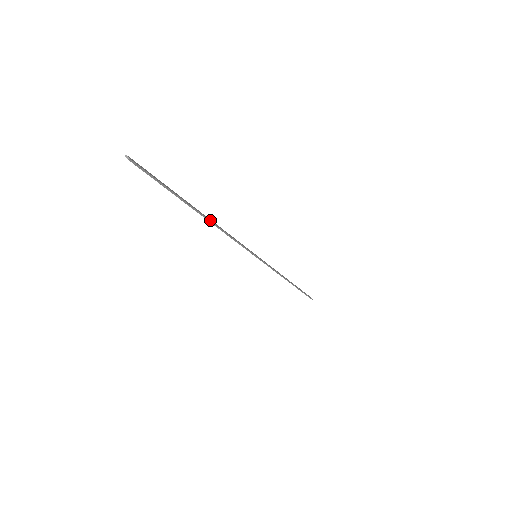
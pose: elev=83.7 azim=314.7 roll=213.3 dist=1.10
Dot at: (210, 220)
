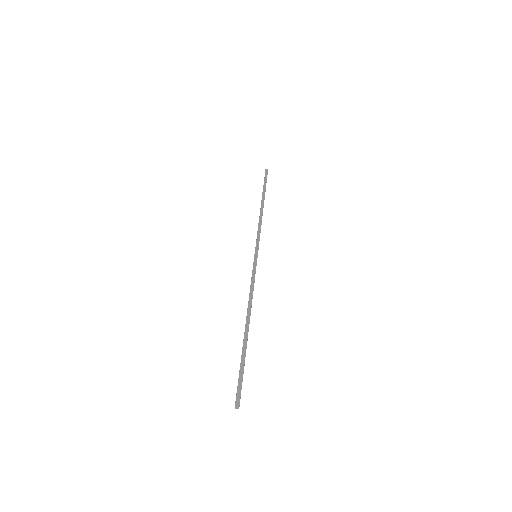
Dot at: (249, 318)
